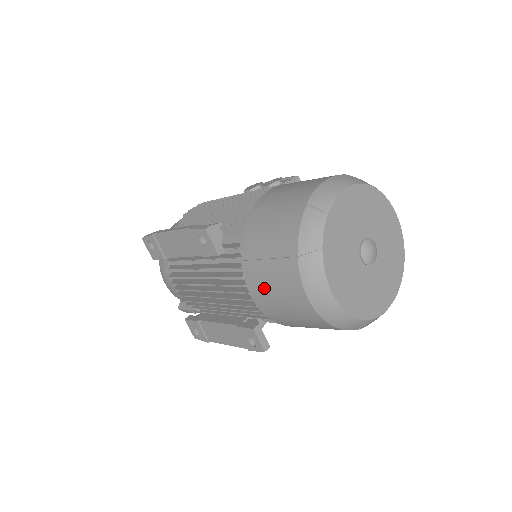
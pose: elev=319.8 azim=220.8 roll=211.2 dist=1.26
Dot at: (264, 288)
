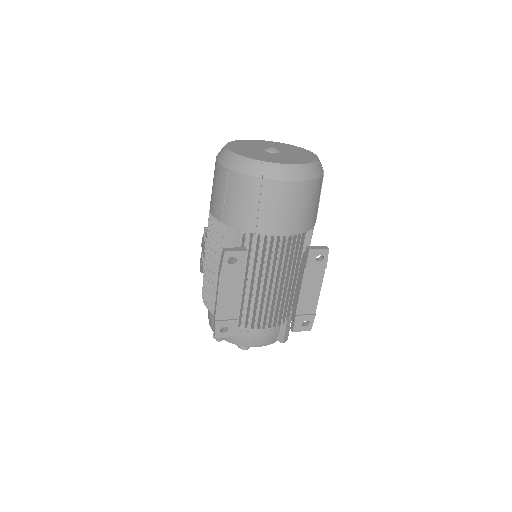
Dot at: (279, 218)
